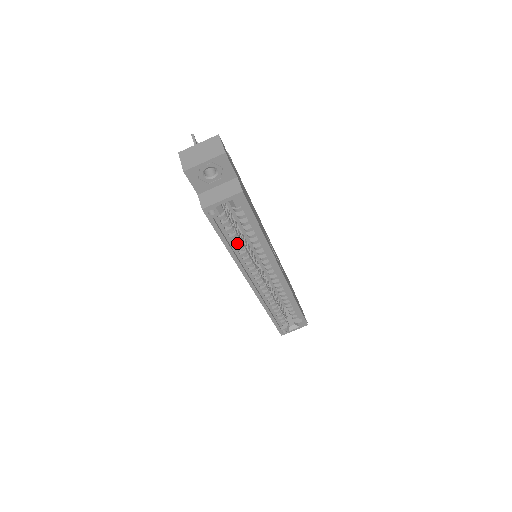
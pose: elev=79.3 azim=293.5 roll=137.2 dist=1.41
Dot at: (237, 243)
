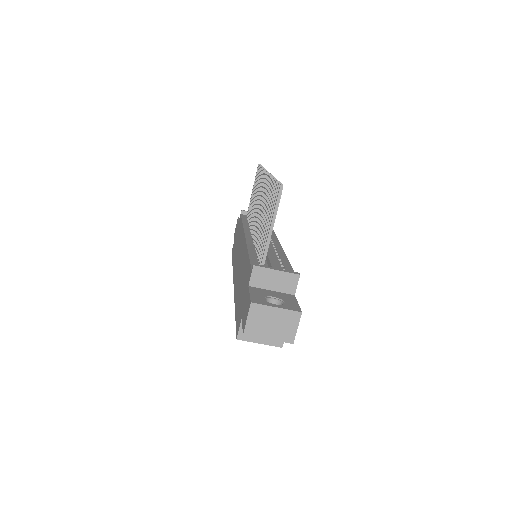
Dot at: occluded
